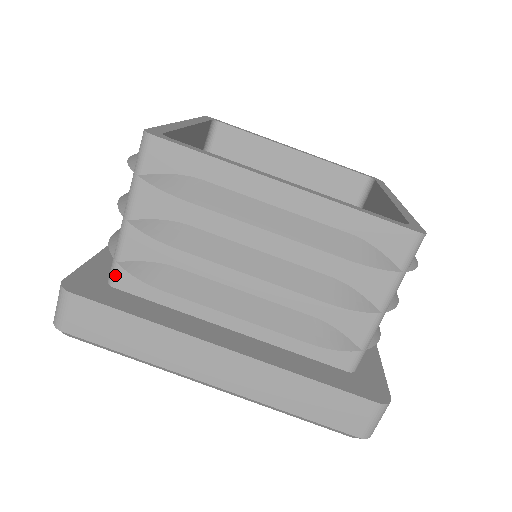
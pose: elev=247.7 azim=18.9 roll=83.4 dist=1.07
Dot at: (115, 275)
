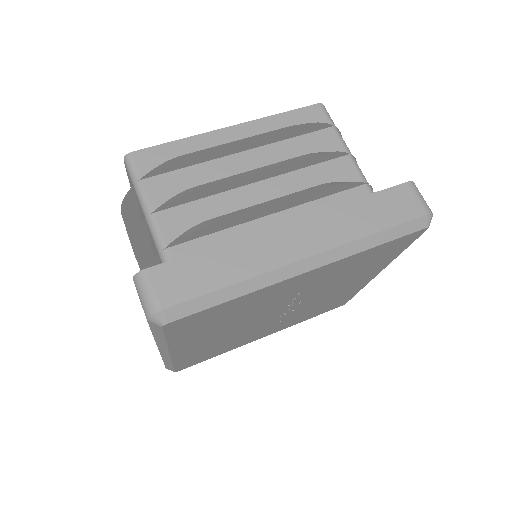
Dot at: occluded
